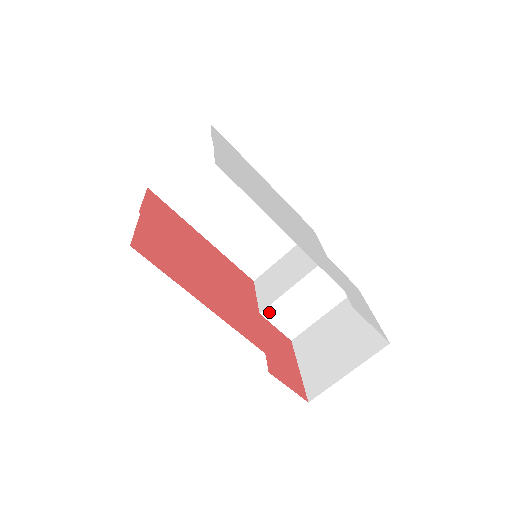
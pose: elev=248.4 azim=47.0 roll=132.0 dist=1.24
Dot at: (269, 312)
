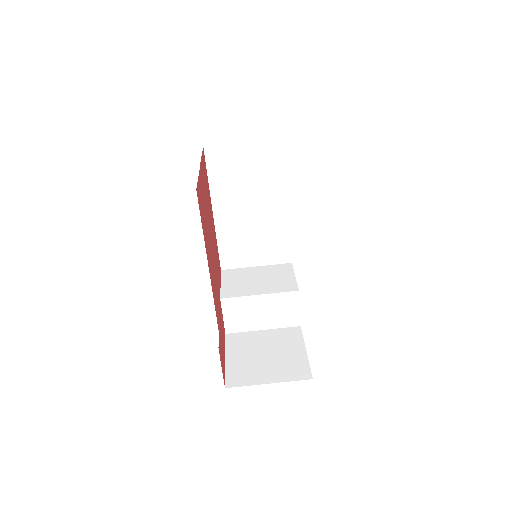
Dot at: (228, 302)
